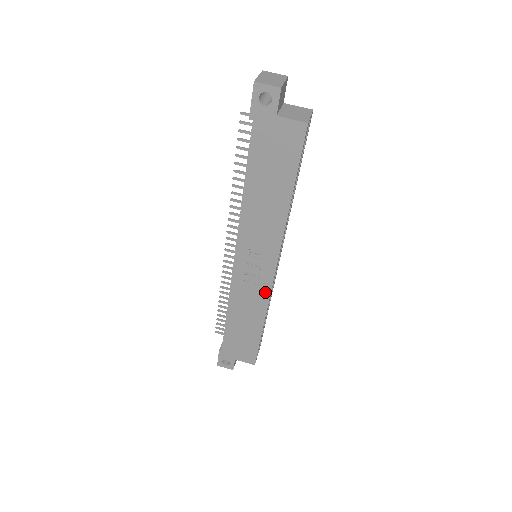
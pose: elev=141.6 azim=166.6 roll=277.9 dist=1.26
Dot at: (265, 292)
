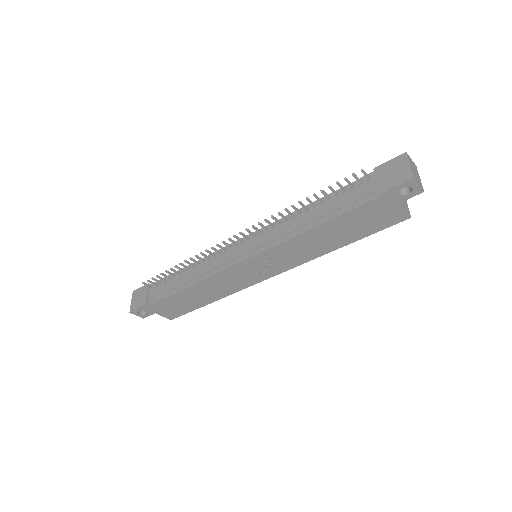
Dot at: (244, 285)
